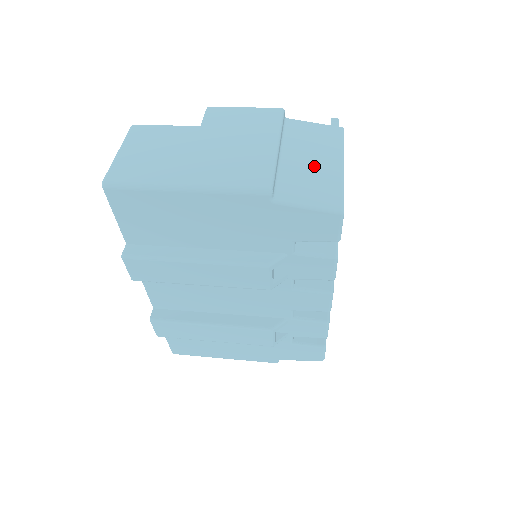
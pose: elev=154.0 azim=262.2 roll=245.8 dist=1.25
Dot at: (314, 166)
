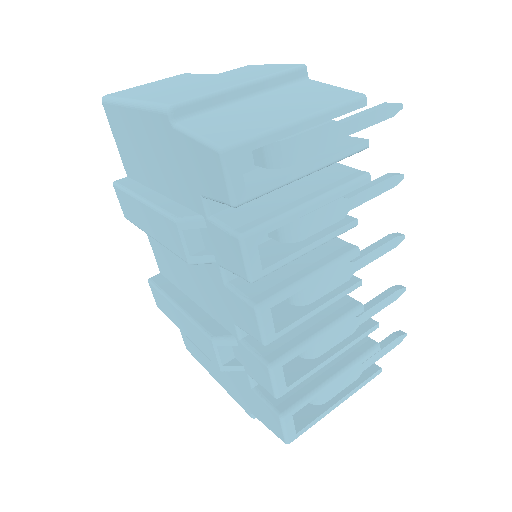
Dot at: (265, 112)
